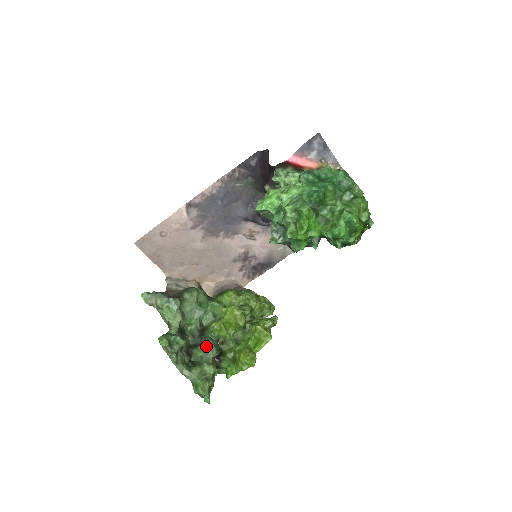
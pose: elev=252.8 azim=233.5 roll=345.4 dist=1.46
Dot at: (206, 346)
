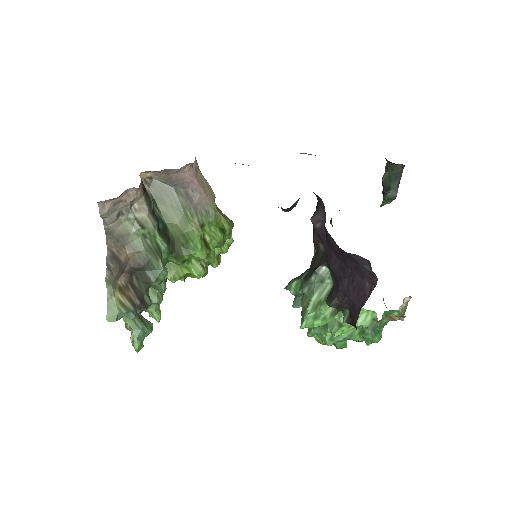
Dot at: (160, 291)
